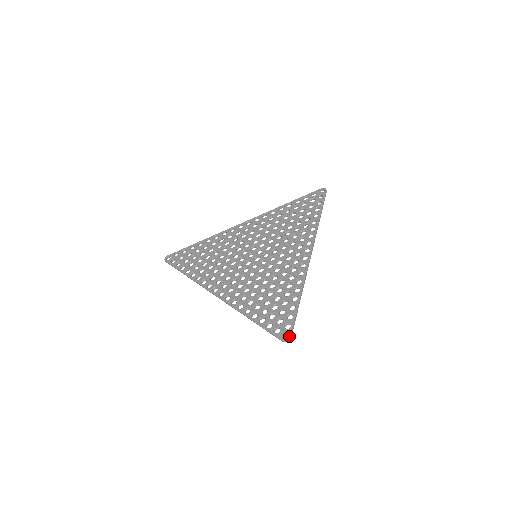
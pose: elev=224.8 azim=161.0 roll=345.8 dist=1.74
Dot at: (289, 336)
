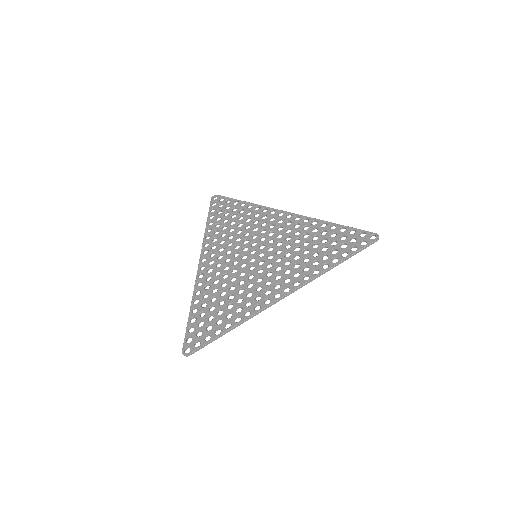
Dot at: (188, 353)
